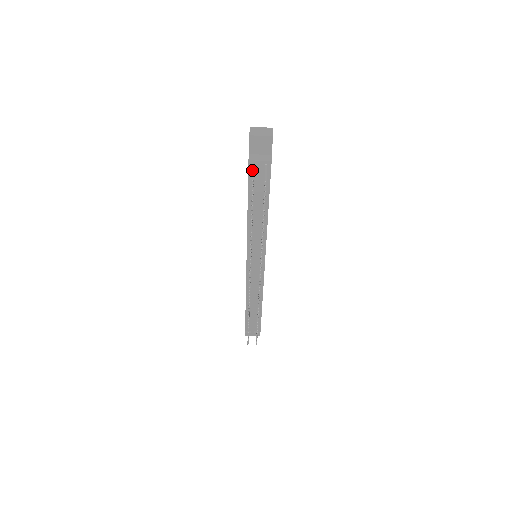
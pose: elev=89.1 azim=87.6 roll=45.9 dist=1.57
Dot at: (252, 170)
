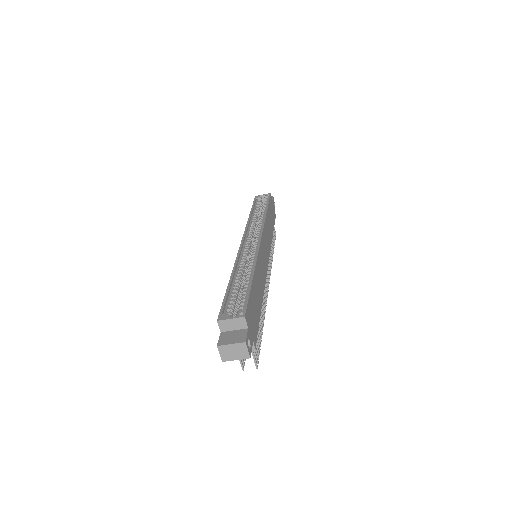
Dot at: occluded
